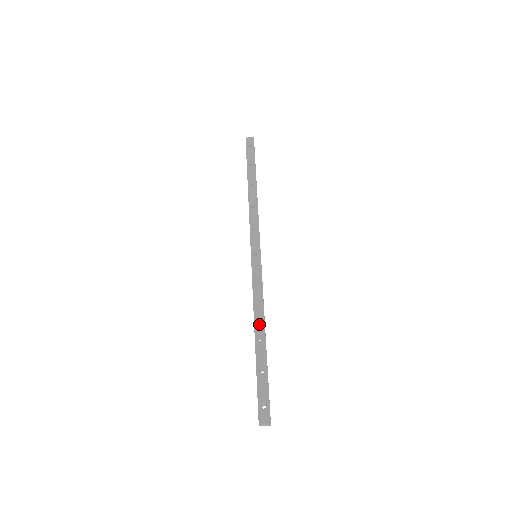
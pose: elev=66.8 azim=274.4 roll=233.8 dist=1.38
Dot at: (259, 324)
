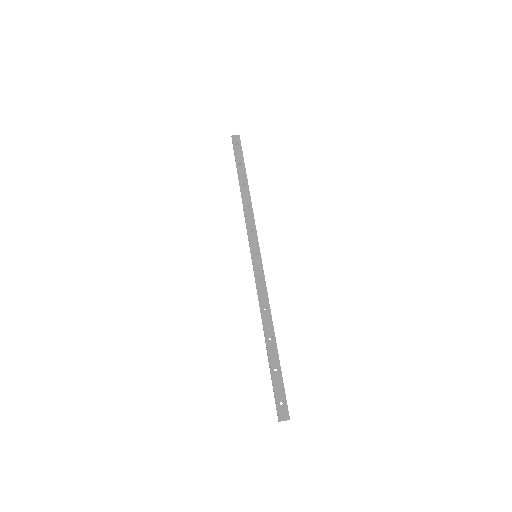
Dot at: (267, 324)
